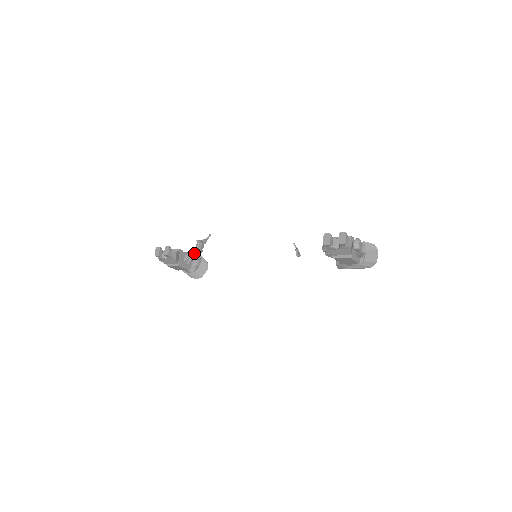
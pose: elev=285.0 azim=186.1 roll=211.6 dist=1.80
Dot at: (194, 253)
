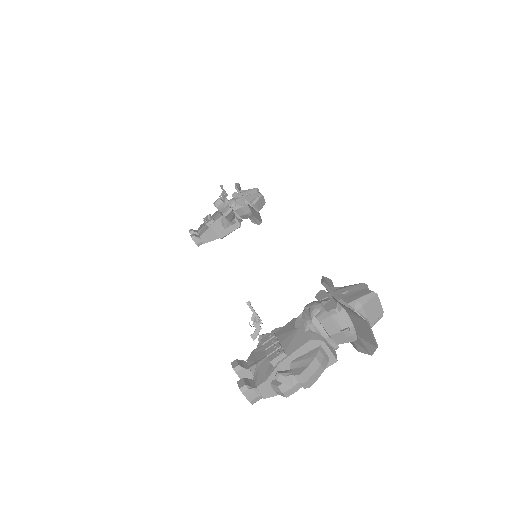
Dot at: occluded
